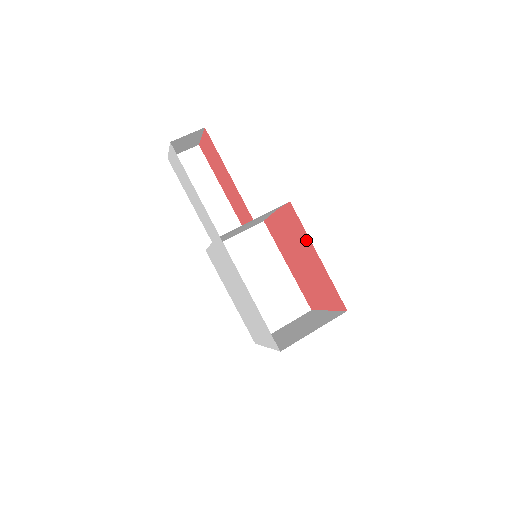
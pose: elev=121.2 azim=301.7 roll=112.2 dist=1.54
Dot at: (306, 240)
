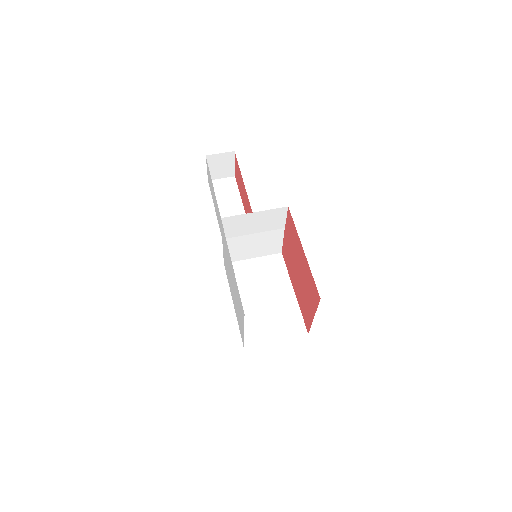
Dot at: (297, 240)
